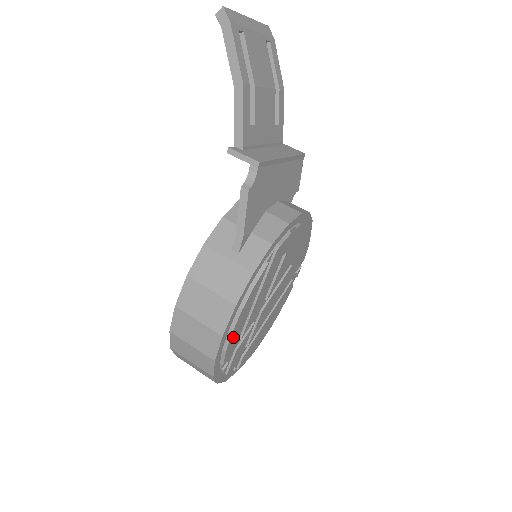
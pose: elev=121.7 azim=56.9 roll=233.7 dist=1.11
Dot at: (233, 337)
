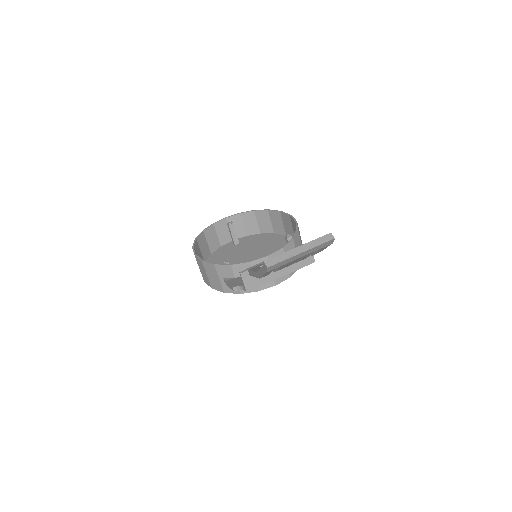
Dot at: occluded
